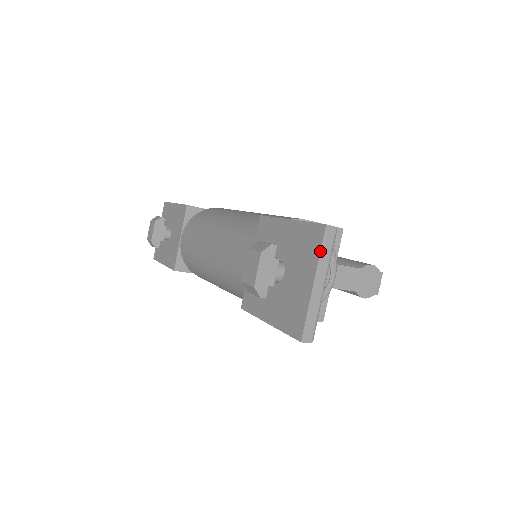
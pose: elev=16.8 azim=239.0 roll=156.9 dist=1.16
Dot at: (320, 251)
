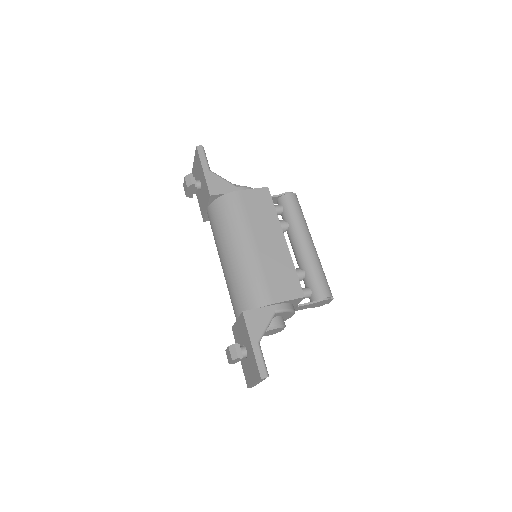
Dot at: (258, 381)
